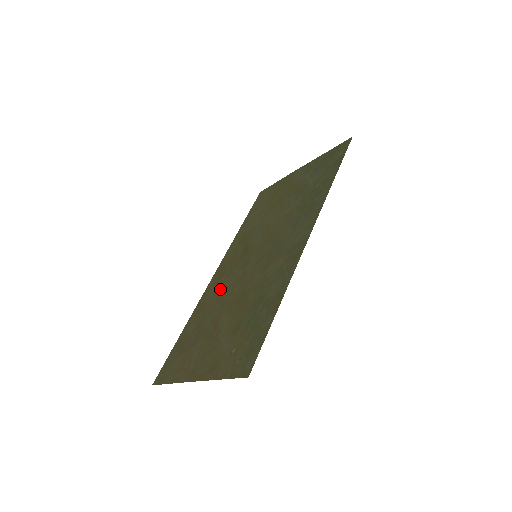
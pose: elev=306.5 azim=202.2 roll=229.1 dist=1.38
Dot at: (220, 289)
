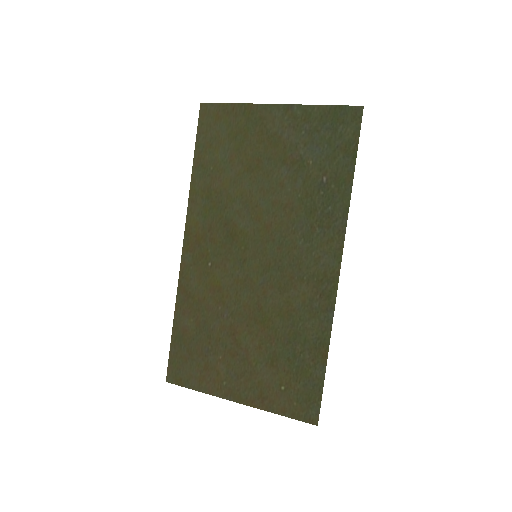
Dot at: (213, 283)
